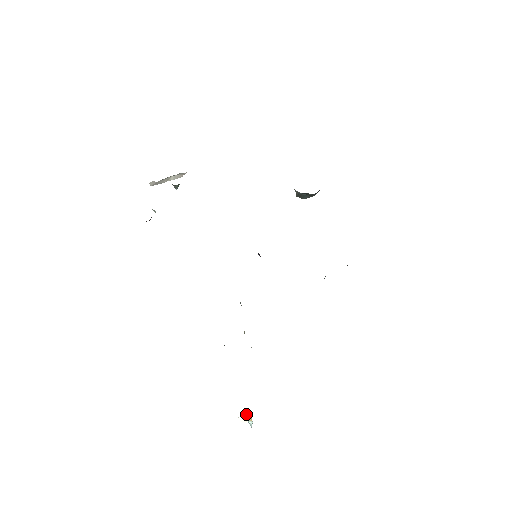
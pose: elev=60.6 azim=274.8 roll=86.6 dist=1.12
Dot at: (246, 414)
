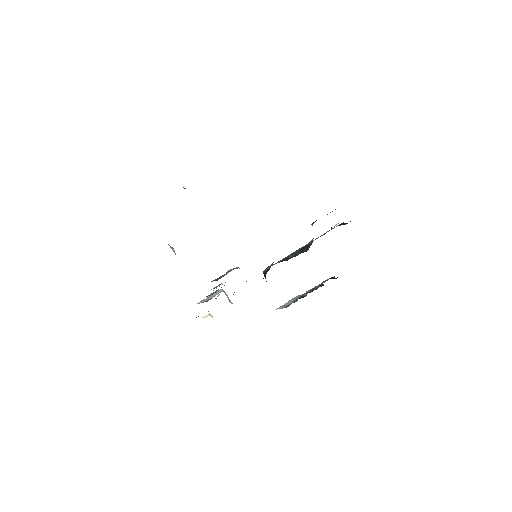
Dot at: (208, 314)
